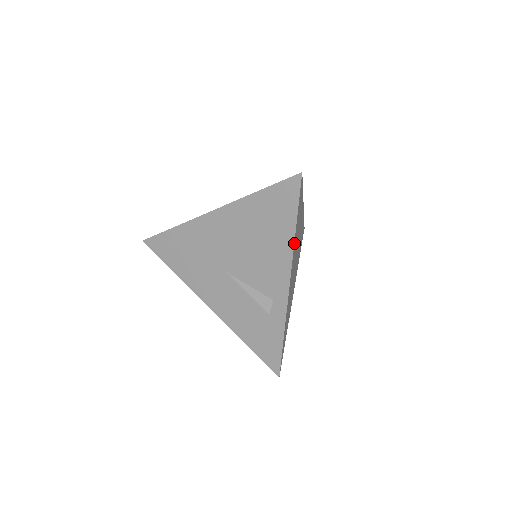
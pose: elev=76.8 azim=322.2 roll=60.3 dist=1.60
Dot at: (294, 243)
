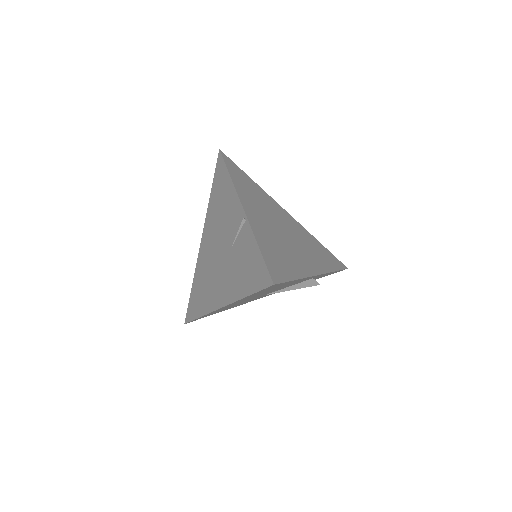
Dot at: (302, 276)
